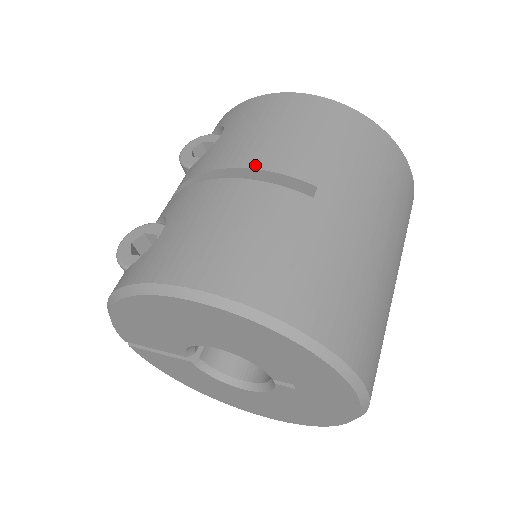
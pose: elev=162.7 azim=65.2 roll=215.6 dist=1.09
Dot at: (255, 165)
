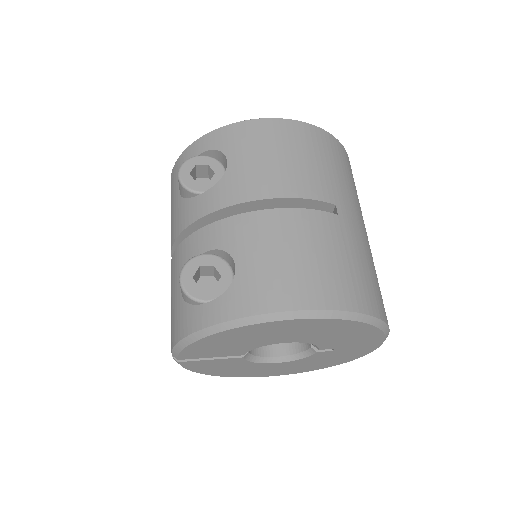
Dot at: (288, 194)
